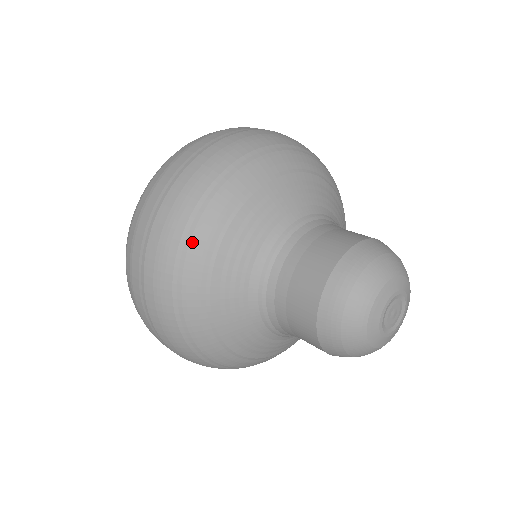
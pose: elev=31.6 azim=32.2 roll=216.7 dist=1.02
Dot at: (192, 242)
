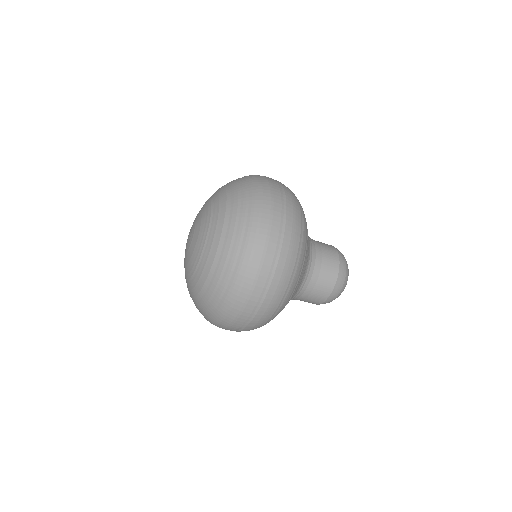
Dot at: (285, 301)
